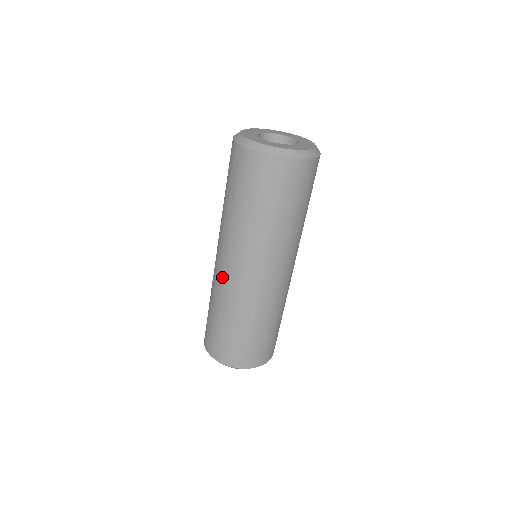
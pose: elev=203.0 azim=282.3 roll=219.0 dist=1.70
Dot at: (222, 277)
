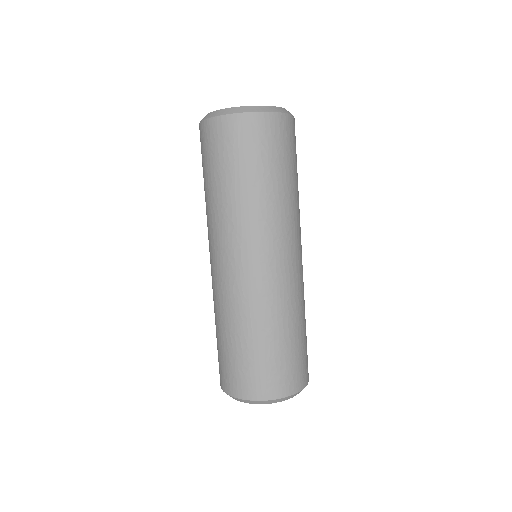
Dot at: (215, 280)
